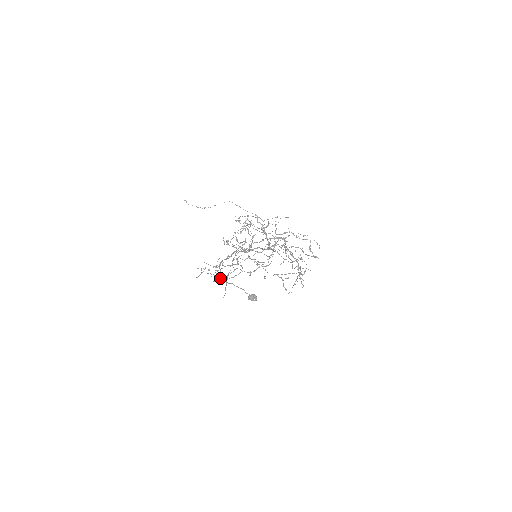
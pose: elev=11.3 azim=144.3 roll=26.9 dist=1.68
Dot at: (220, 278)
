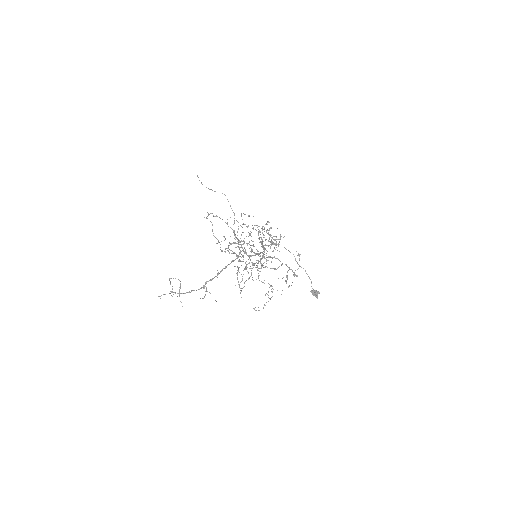
Dot at: occluded
